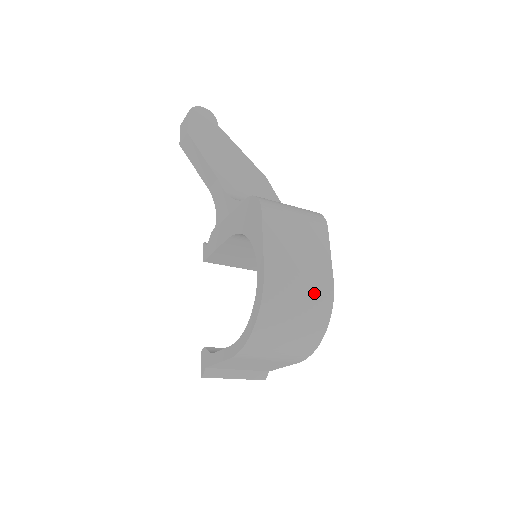
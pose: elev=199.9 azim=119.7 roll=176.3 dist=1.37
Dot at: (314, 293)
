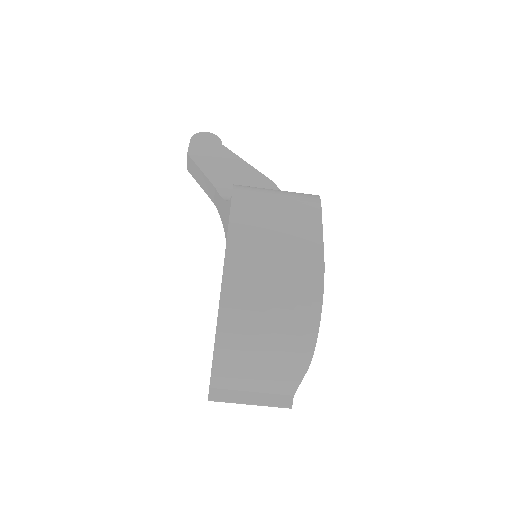
Dot at: (295, 270)
